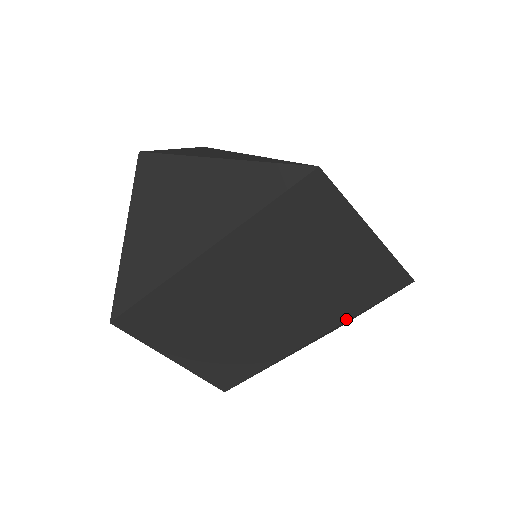
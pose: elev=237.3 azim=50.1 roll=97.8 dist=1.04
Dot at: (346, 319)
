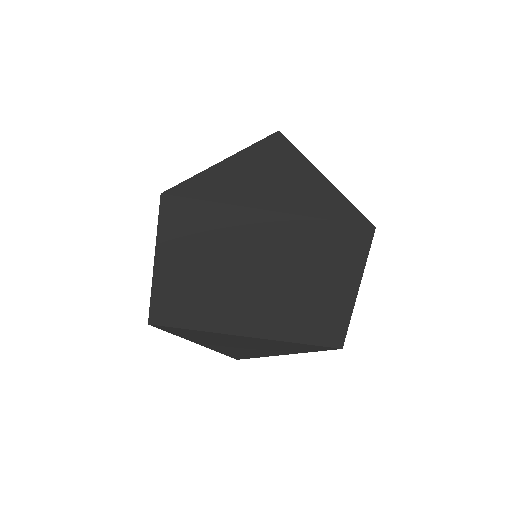
Dot at: (284, 339)
